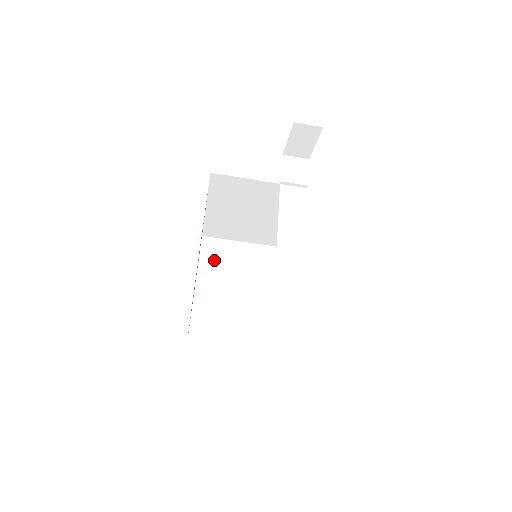
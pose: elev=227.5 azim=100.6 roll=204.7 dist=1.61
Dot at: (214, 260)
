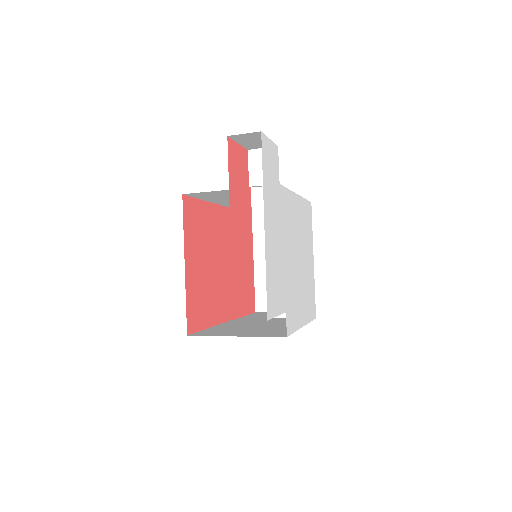
Dot at: occluded
